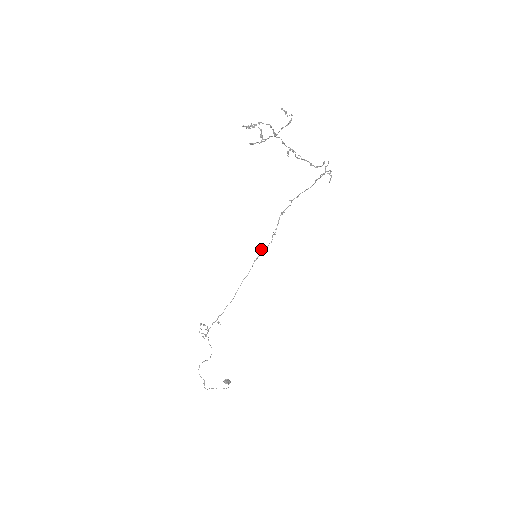
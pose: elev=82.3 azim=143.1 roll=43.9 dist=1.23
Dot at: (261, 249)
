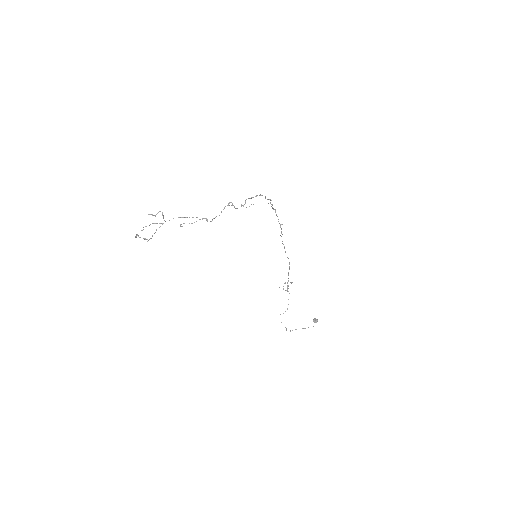
Dot at: (280, 235)
